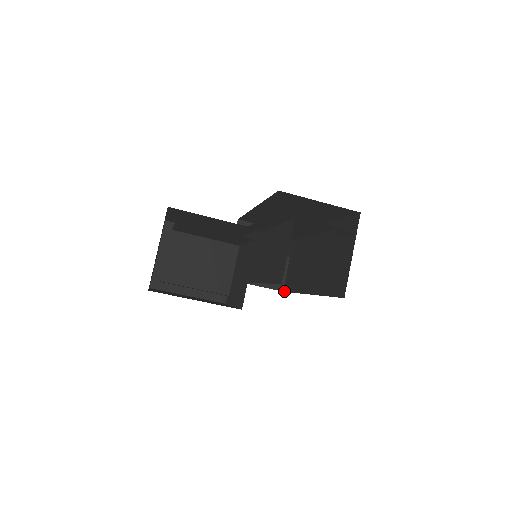
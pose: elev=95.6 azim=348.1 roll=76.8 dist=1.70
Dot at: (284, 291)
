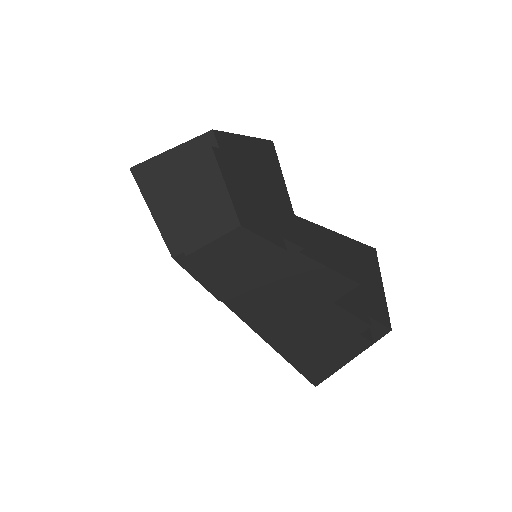
Dot at: occluded
